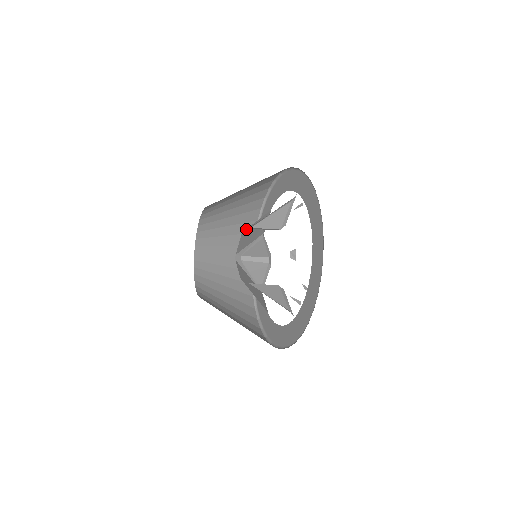
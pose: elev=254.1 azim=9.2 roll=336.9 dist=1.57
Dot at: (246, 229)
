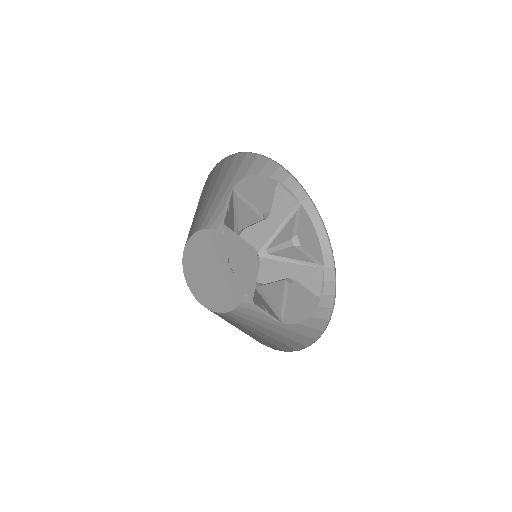
Dot at: (244, 229)
